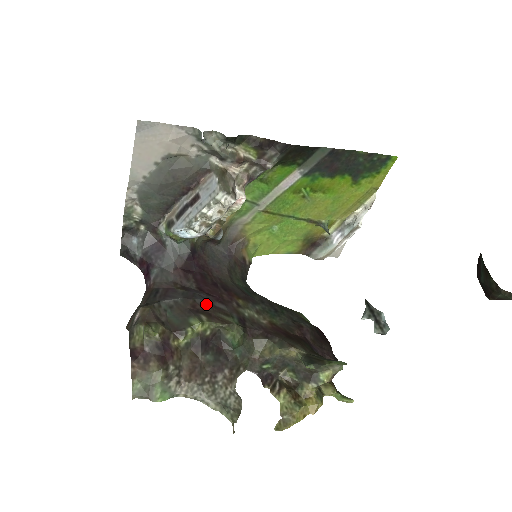
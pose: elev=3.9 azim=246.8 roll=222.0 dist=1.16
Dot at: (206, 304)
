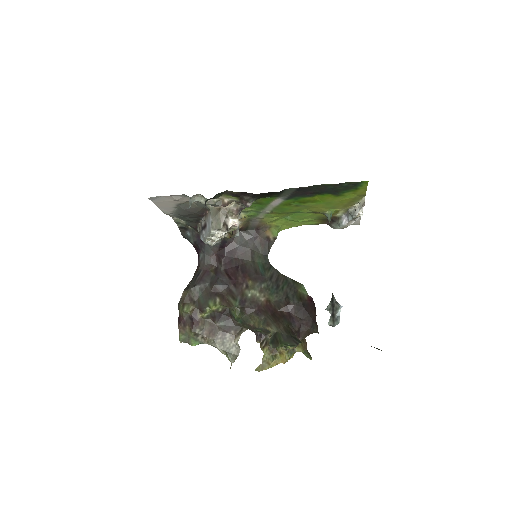
Dot at: (223, 288)
